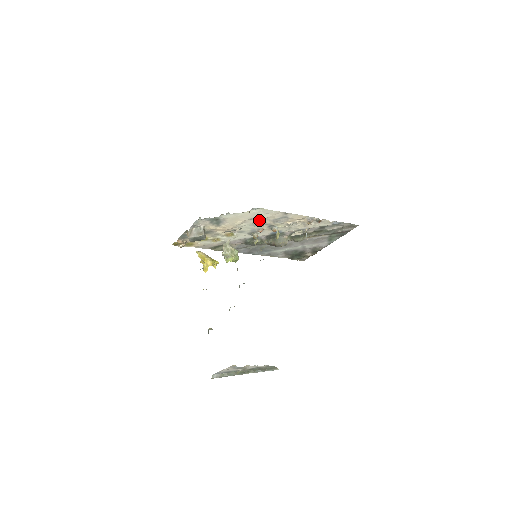
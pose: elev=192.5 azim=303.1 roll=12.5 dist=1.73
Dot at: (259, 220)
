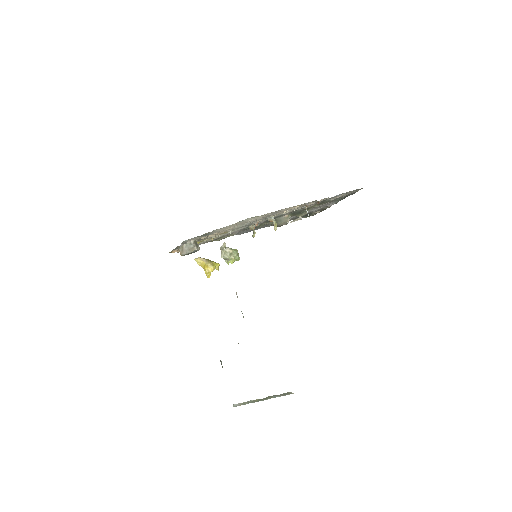
Dot at: (251, 221)
